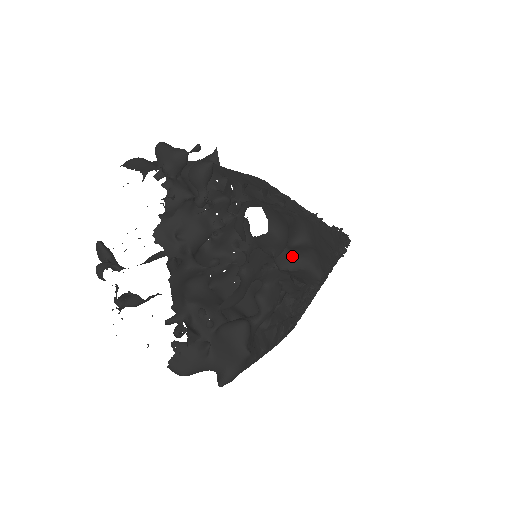
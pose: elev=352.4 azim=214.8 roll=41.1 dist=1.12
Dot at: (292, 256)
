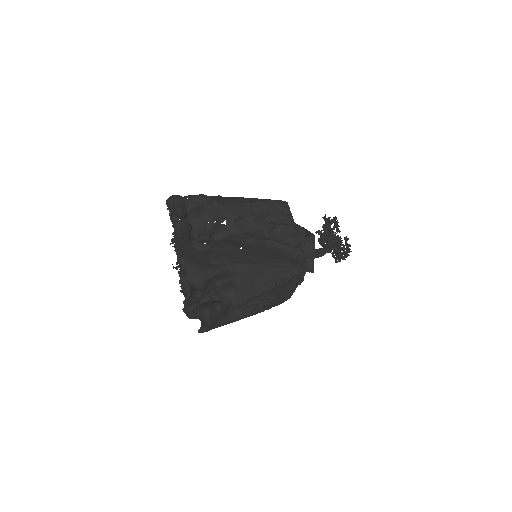
Dot at: (218, 291)
